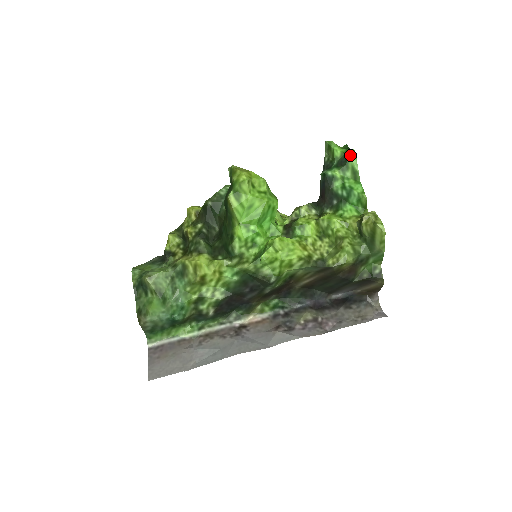
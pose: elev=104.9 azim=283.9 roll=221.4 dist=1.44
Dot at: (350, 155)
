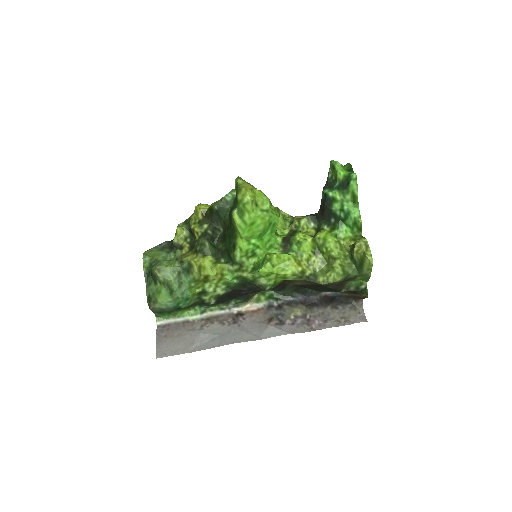
Dot at: (352, 181)
